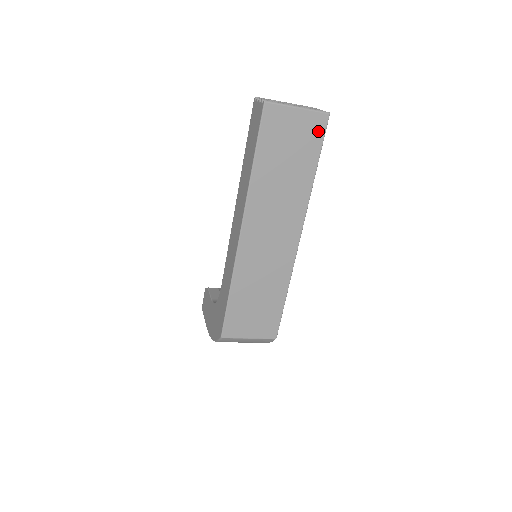
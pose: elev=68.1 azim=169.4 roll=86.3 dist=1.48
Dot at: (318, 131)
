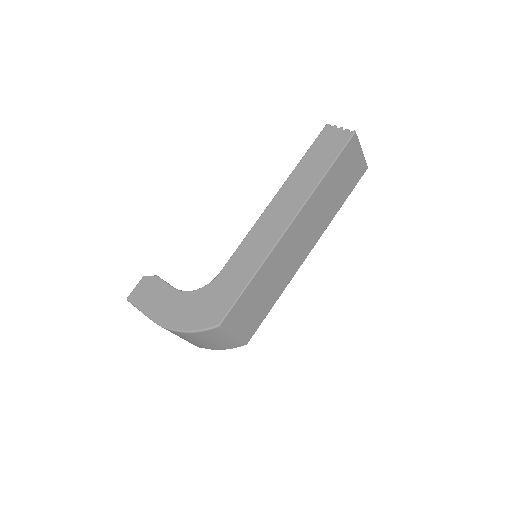
Dot at: (359, 175)
